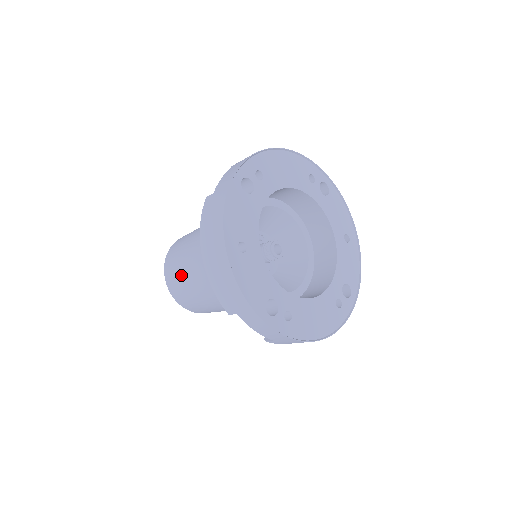
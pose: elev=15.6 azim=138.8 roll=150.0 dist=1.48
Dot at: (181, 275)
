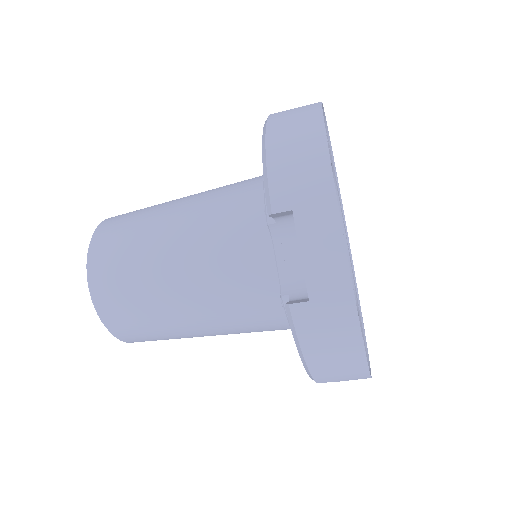
Dot at: (139, 224)
